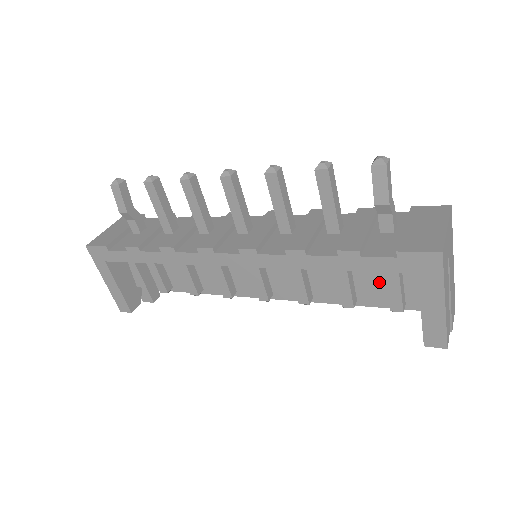
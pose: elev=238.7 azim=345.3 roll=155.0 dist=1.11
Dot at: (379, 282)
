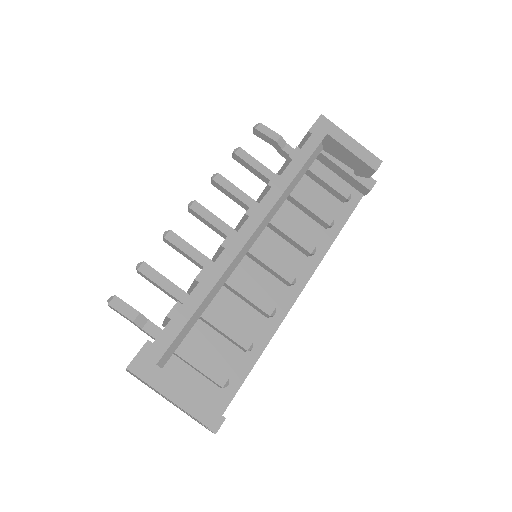
Dot at: (325, 210)
